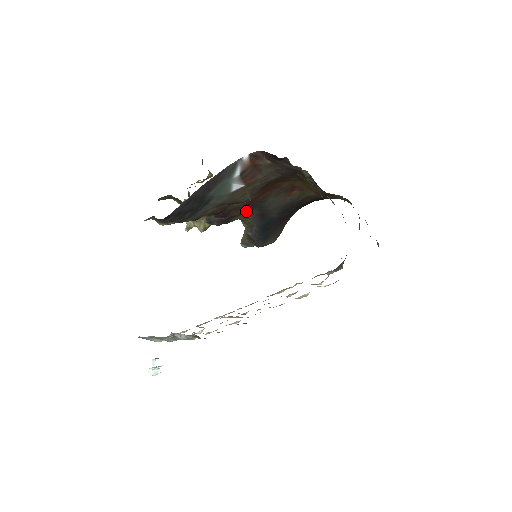
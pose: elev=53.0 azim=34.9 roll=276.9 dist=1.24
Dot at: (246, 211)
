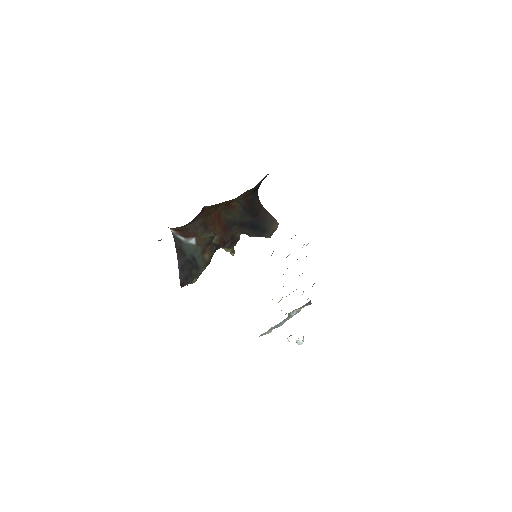
Dot at: (231, 231)
